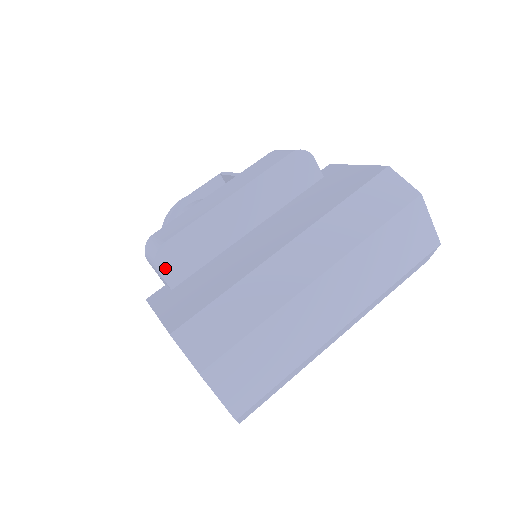
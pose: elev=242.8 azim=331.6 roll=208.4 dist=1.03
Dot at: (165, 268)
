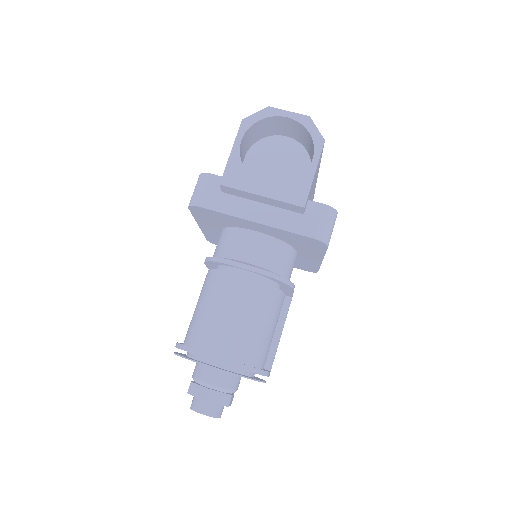
Dot at: (212, 176)
